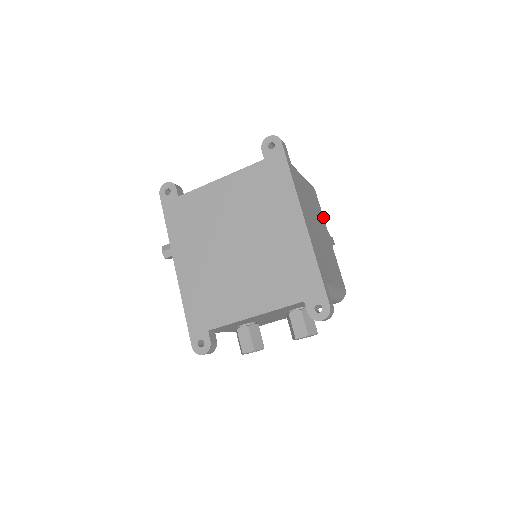
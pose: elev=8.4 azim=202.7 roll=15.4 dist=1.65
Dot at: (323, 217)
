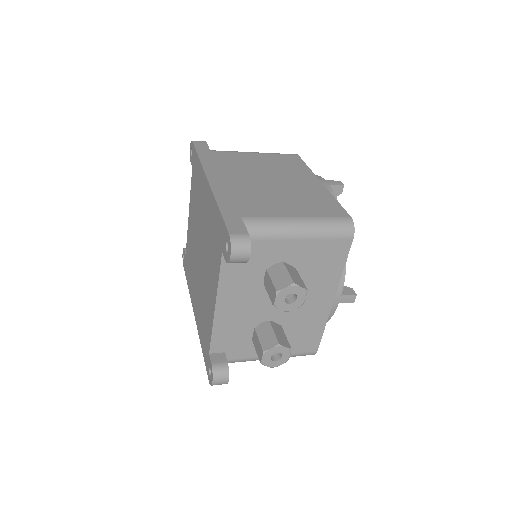
Dot at: (310, 170)
